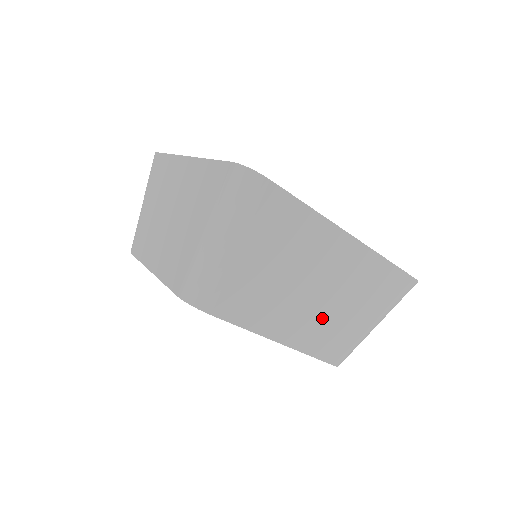
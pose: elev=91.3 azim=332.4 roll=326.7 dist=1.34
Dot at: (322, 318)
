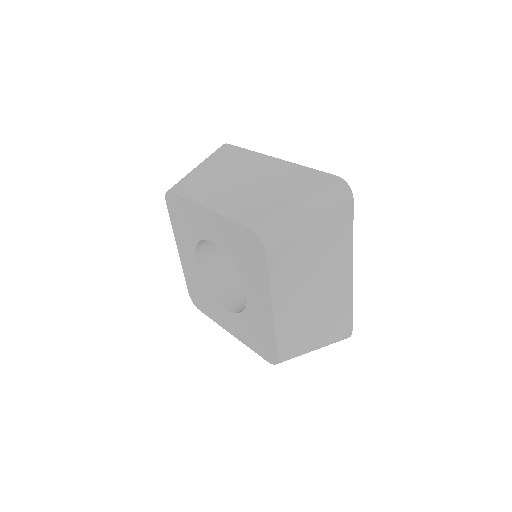
Dot at: (302, 315)
